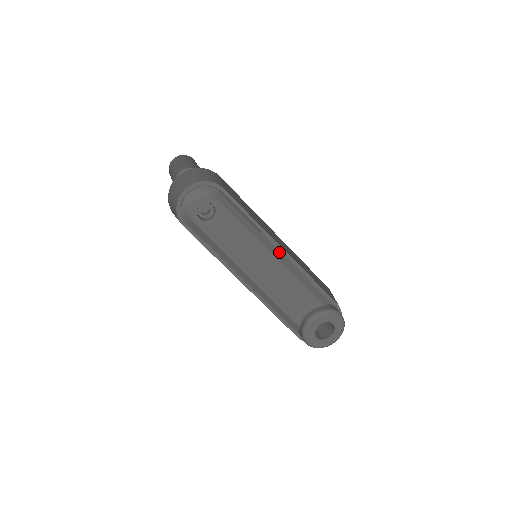
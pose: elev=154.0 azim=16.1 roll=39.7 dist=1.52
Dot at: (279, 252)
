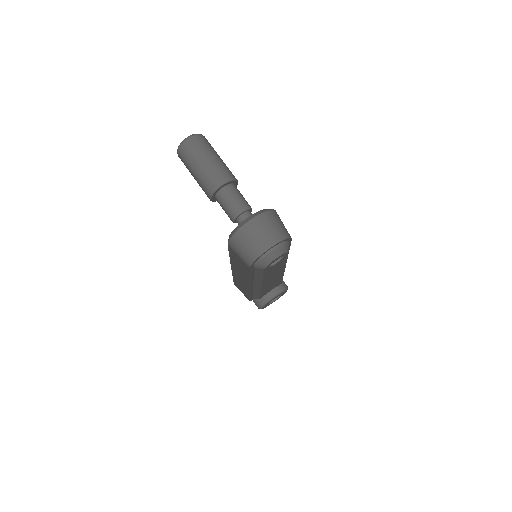
Dot at: occluded
